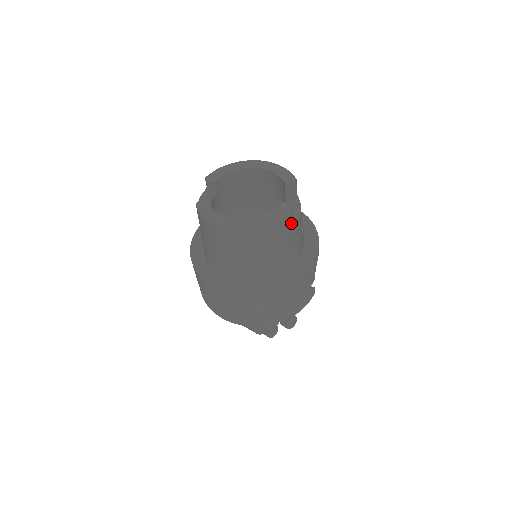
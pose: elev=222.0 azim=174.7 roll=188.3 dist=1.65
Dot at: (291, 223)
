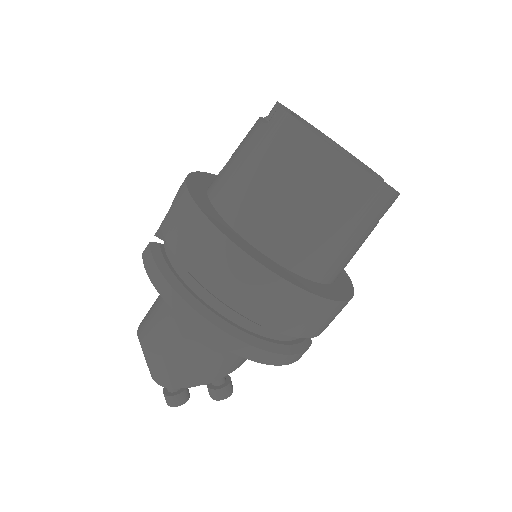
Dot at: (383, 215)
